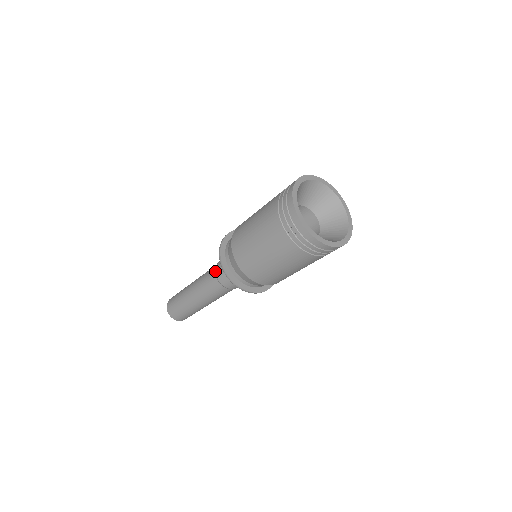
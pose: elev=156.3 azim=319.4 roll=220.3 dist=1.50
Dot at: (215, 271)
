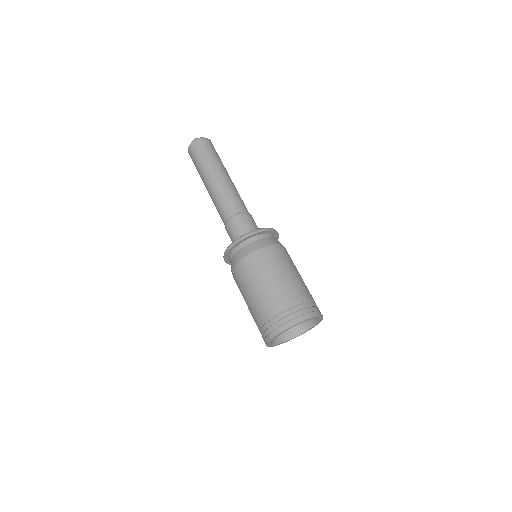
Dot at: (226, 223)
